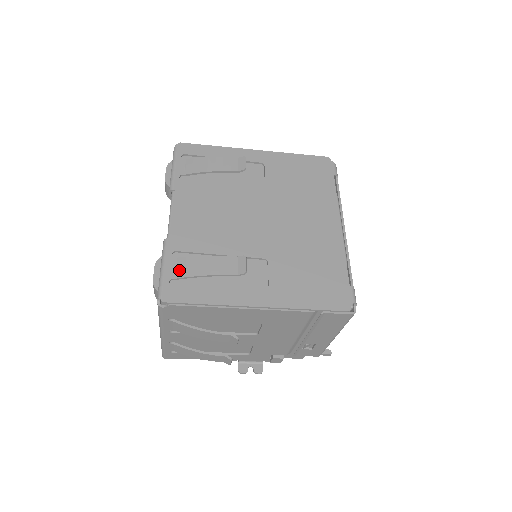
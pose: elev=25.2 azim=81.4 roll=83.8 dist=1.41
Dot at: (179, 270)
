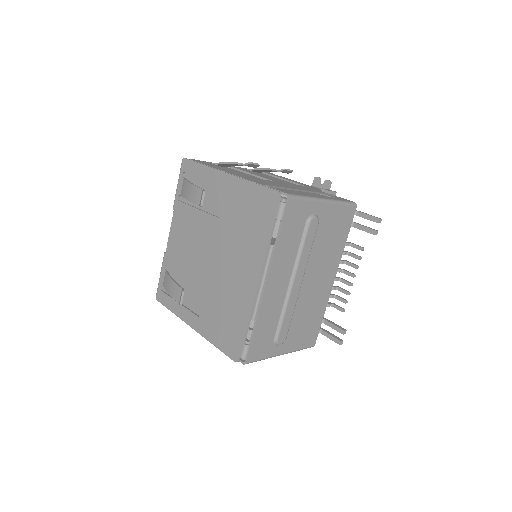
Dot at: (164, 281)
